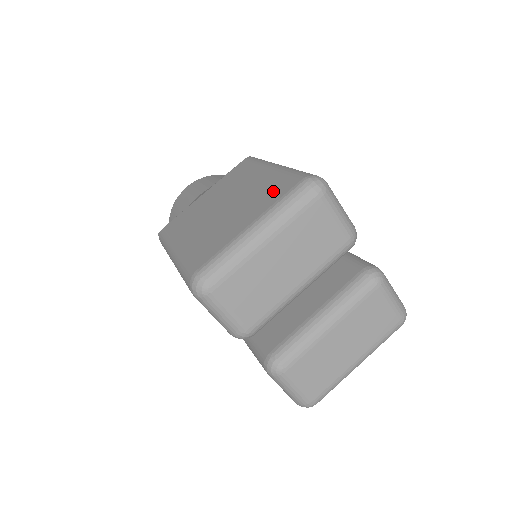
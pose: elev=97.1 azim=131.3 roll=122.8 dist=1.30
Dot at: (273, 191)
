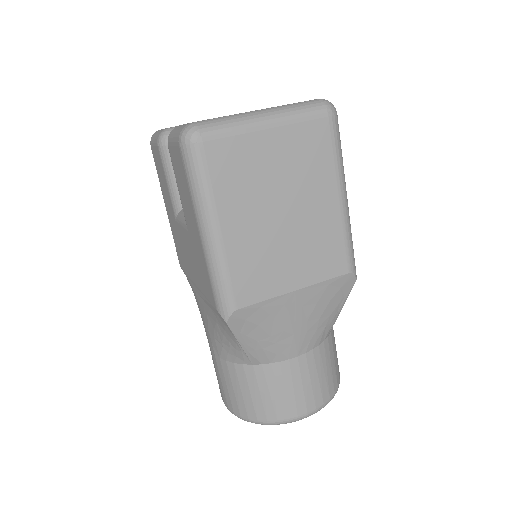
Dot at: occluded
